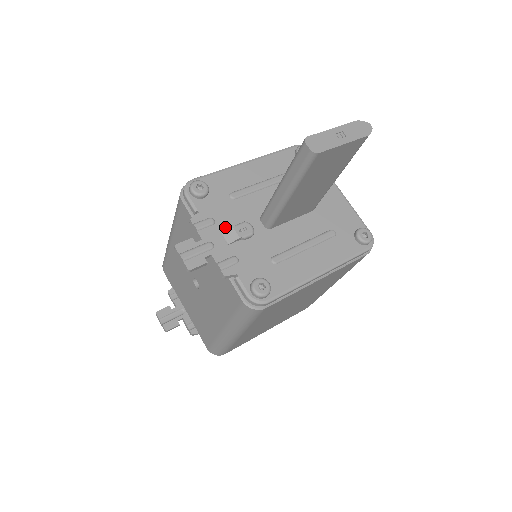
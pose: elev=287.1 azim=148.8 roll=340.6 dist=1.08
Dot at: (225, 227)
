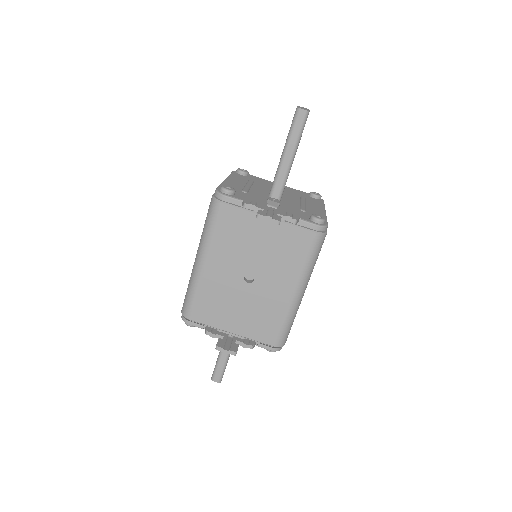
Dot at: (263, 203)
